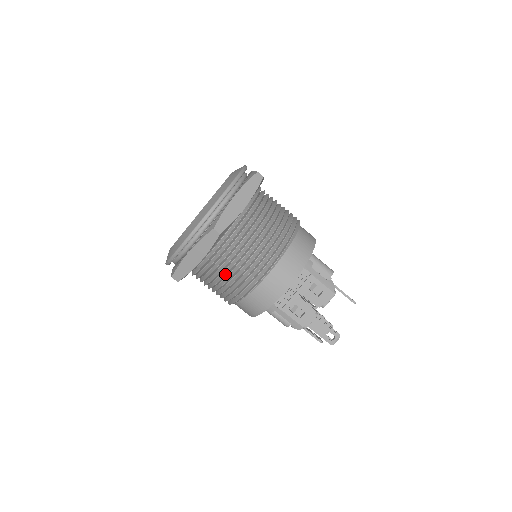
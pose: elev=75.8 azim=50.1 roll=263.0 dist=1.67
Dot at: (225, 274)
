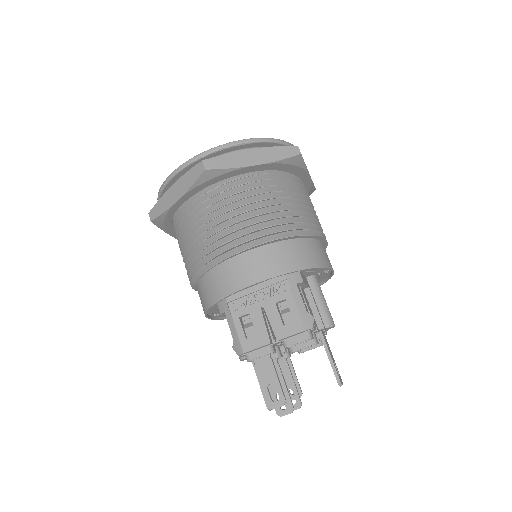
Dot at: occluded
